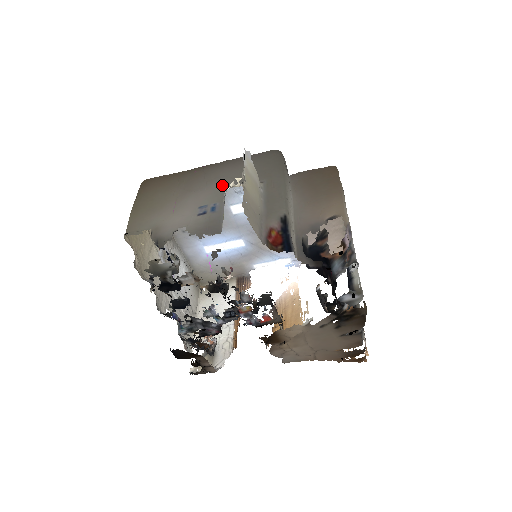
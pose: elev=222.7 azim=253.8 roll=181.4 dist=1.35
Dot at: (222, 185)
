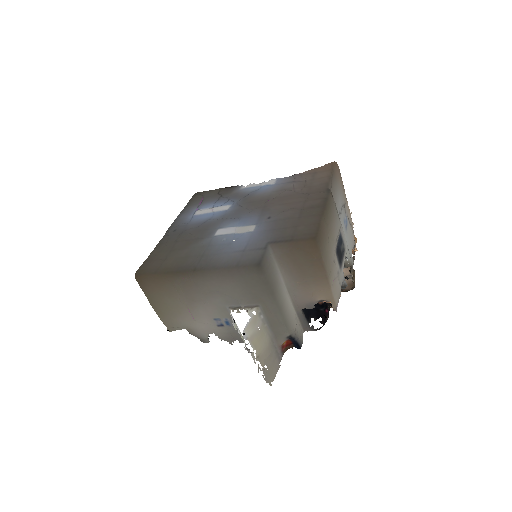
Dot at: (221, 302)
